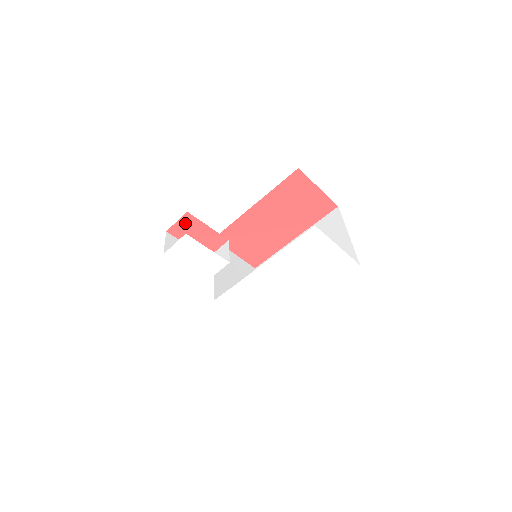
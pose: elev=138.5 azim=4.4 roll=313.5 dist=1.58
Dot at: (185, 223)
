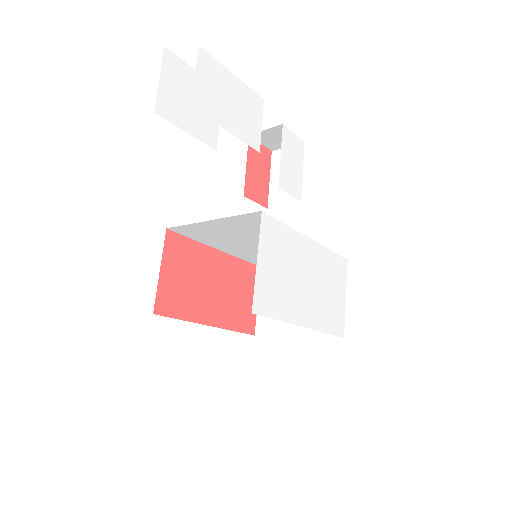
Dot at: (262, 153)
